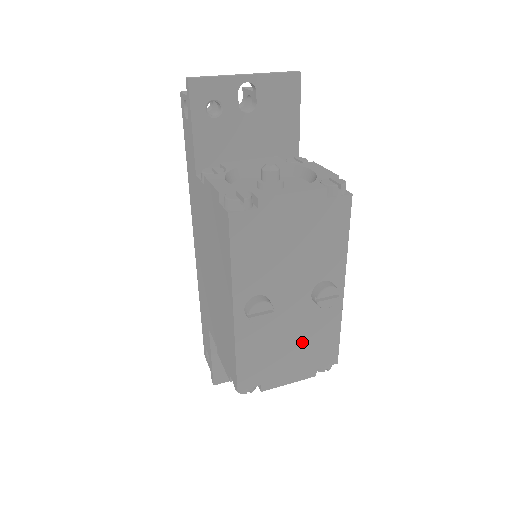
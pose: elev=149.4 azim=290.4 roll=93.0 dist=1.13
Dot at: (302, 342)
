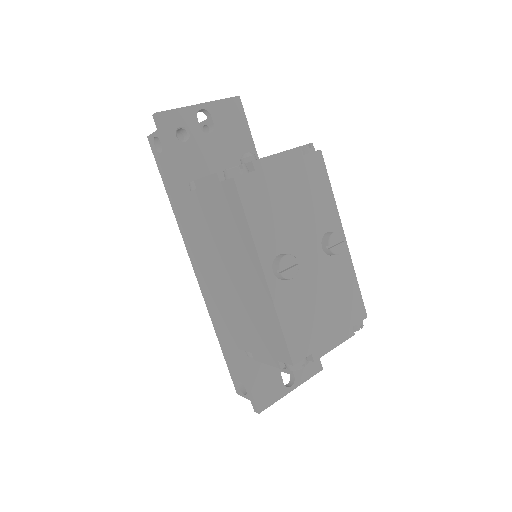
Dot at: (331, 299)
